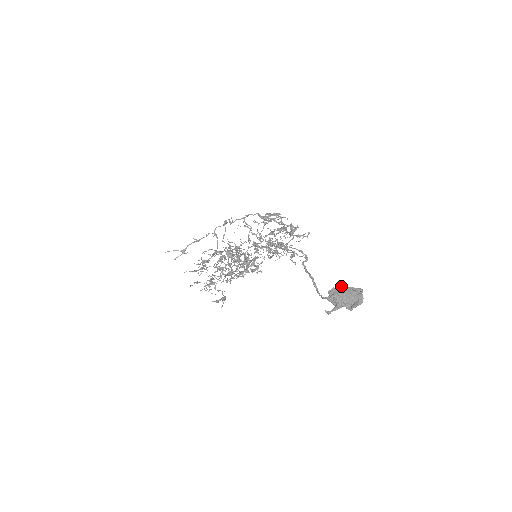
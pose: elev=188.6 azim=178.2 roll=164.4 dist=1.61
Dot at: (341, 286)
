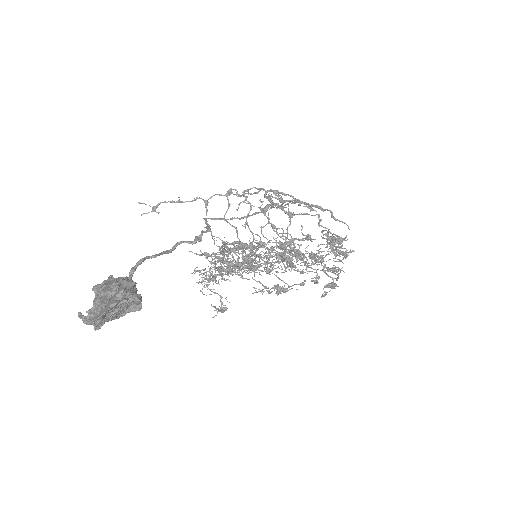
Dot at: (121, 277)
